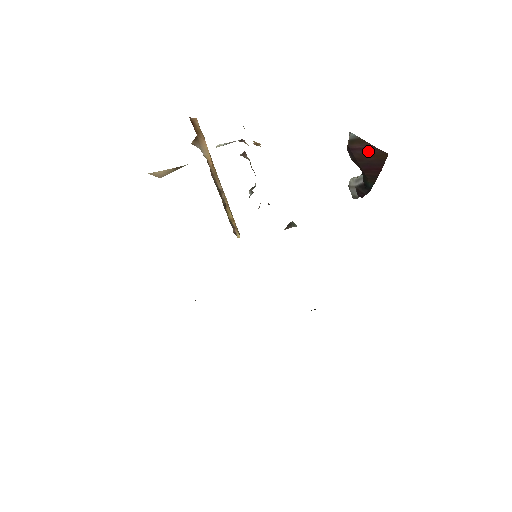
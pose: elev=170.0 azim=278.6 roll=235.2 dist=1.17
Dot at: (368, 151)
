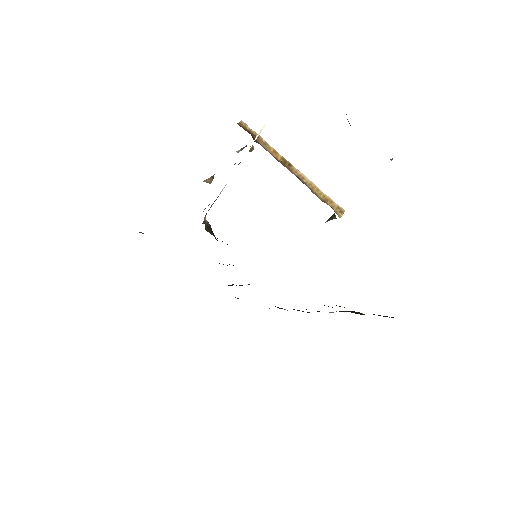
Dot at: occluded
